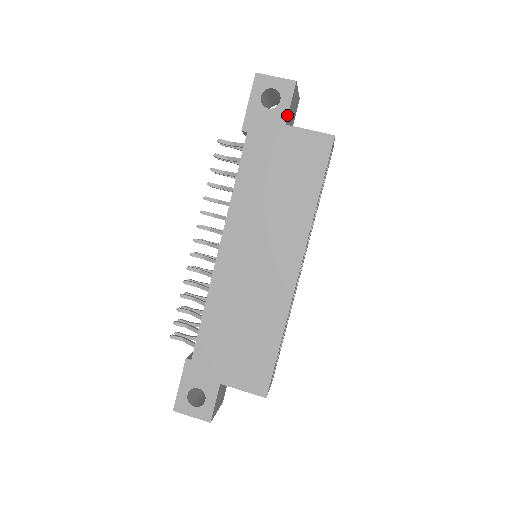
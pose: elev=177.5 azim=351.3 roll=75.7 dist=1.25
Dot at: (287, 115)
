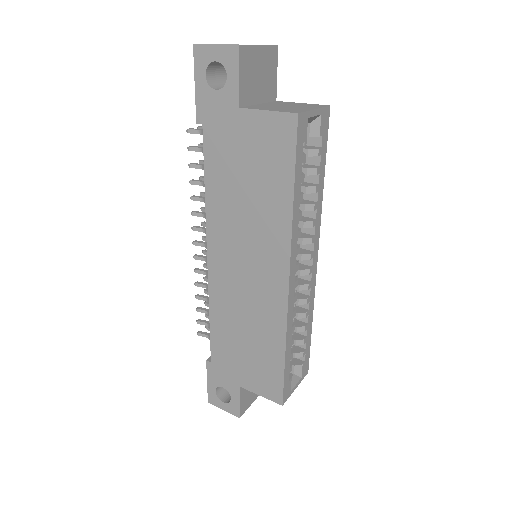
Dot at: (238, 95)
